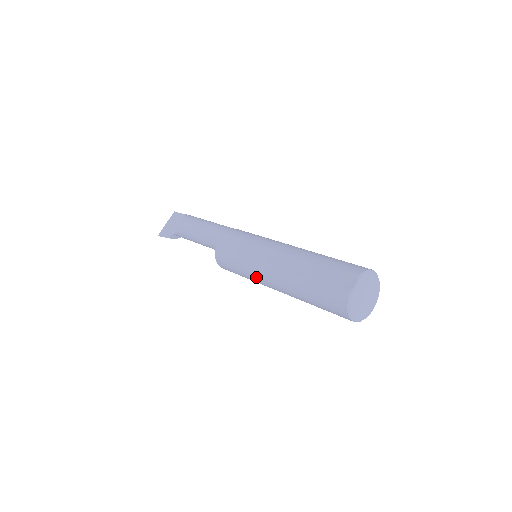
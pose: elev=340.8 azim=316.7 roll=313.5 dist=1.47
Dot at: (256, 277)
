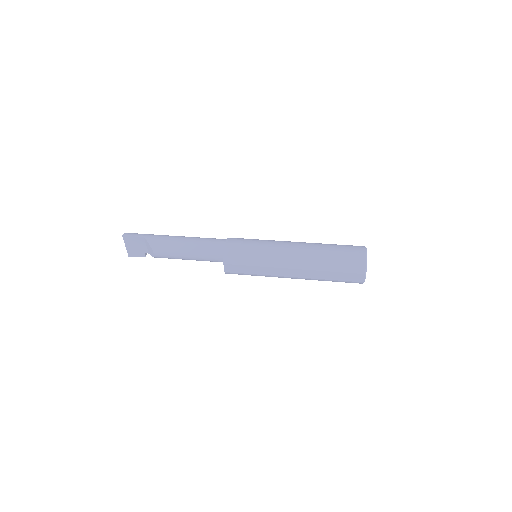
Dot at: occluded
